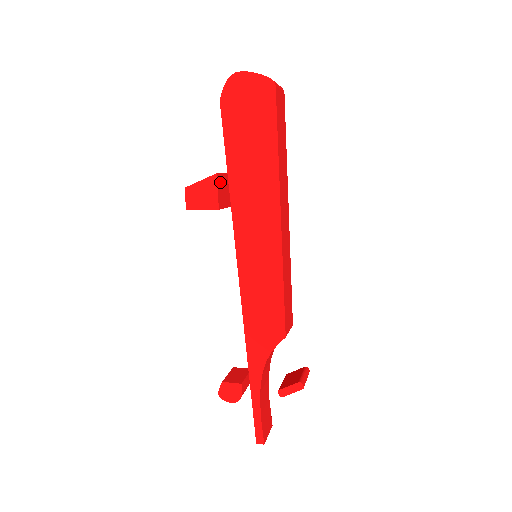
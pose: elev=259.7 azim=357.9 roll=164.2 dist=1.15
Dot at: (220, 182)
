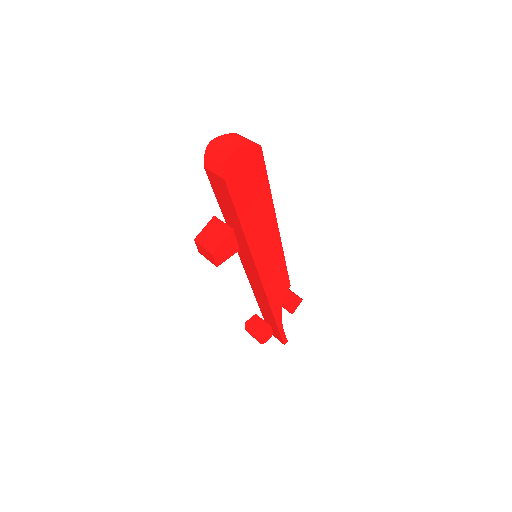
Dot at: occluded
